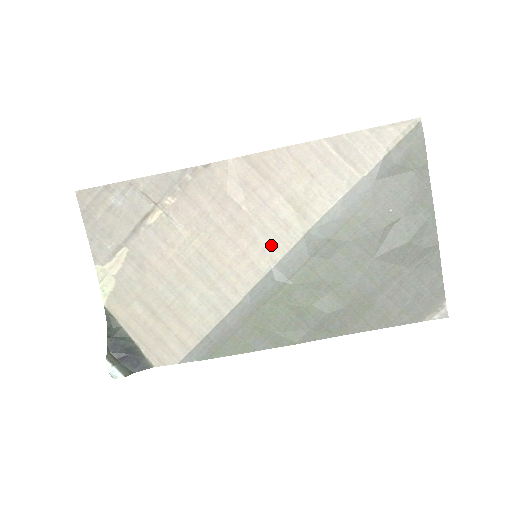
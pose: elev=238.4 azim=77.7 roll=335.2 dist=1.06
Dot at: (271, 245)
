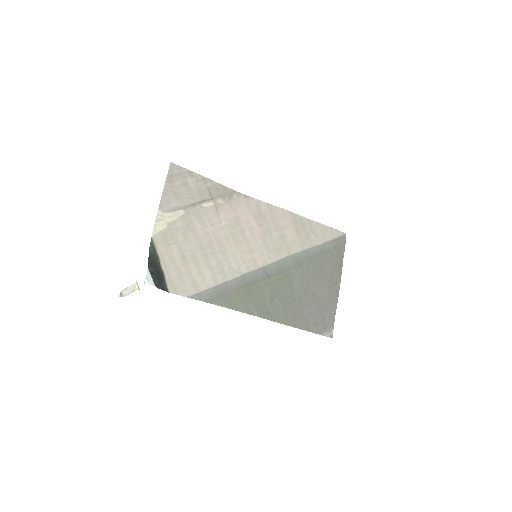
Dot at: (267, 254)
